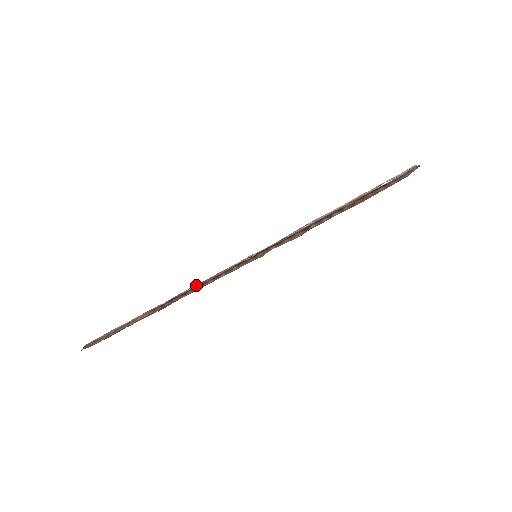
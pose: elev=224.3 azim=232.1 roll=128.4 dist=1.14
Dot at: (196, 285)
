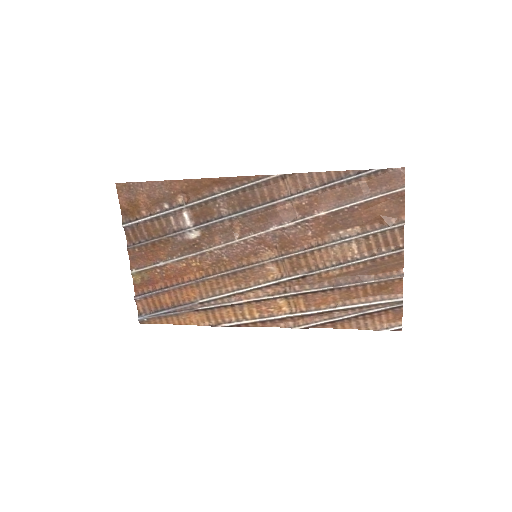
Dot at: (232, 305)
